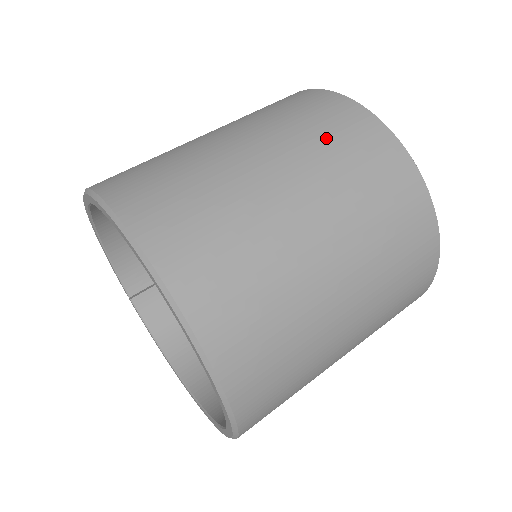
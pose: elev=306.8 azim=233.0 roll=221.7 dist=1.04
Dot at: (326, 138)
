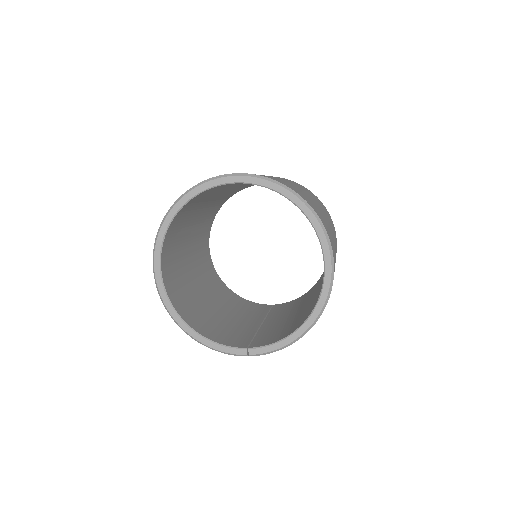
Dot at: occluded
